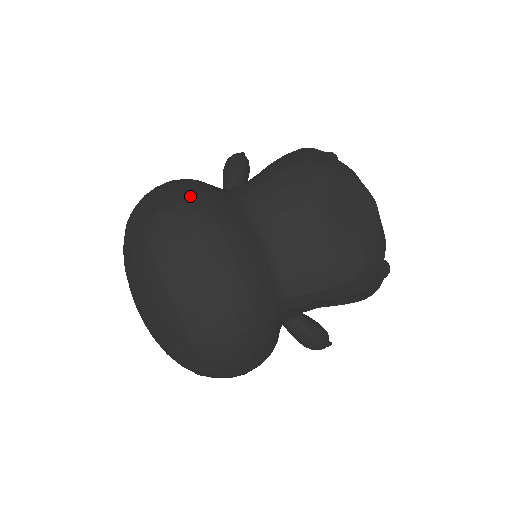
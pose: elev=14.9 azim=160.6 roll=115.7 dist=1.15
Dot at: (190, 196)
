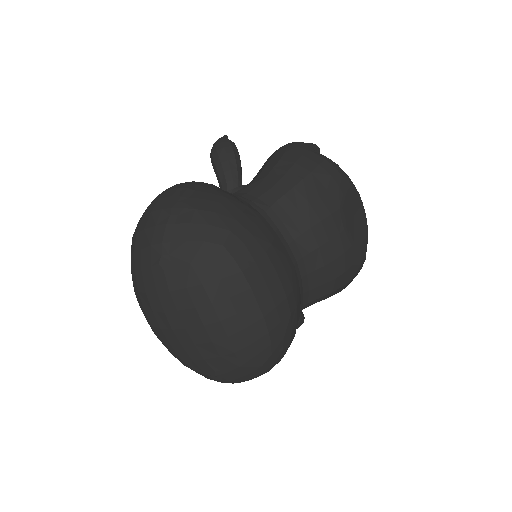
Dot at: (234, 221)
